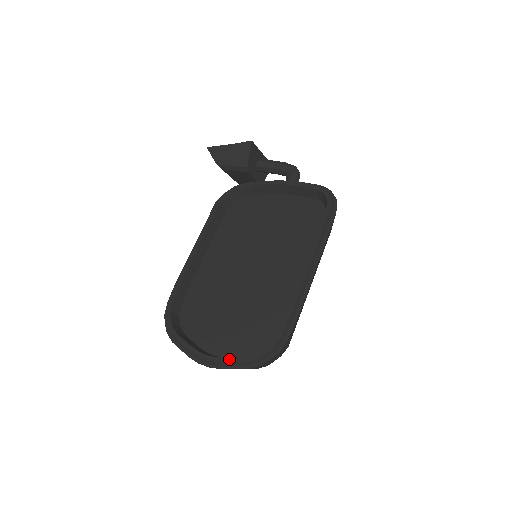
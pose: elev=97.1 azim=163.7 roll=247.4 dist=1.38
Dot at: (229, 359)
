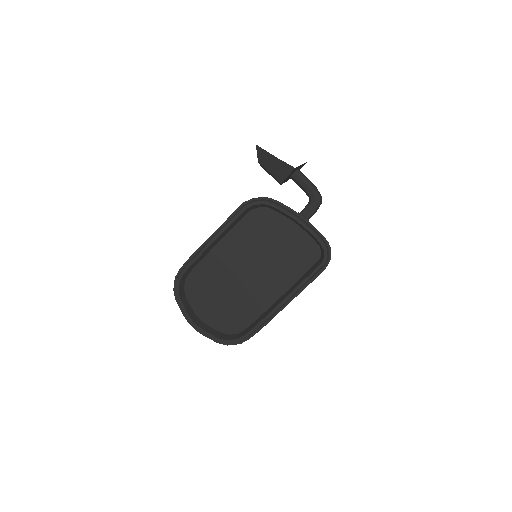
Dot at: (209, 334)
